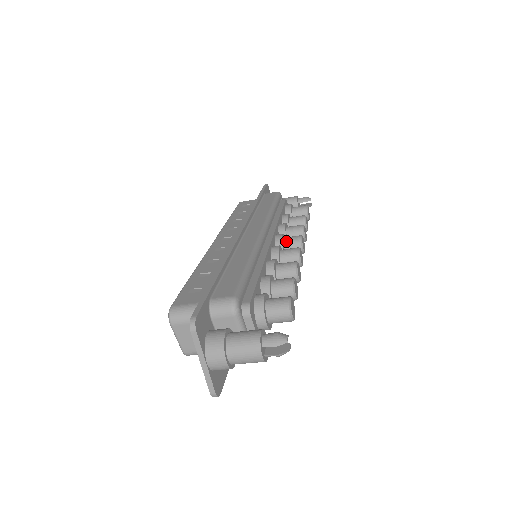
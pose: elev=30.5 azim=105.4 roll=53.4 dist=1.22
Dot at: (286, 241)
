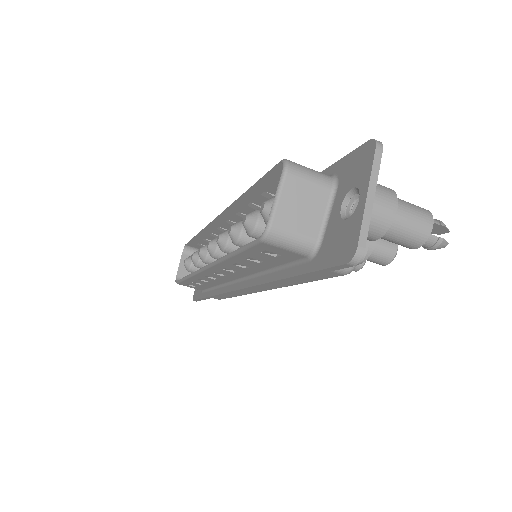
Dot at: occluded
